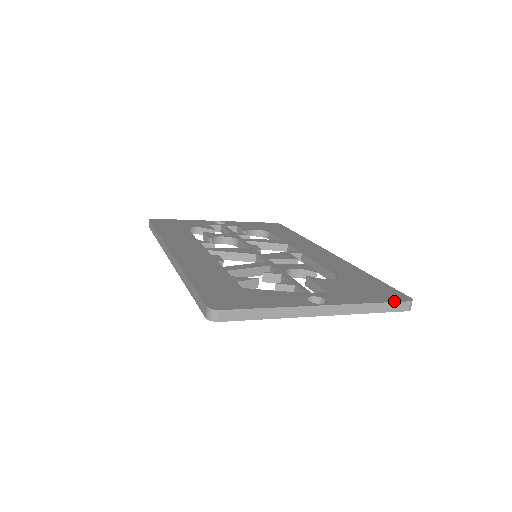
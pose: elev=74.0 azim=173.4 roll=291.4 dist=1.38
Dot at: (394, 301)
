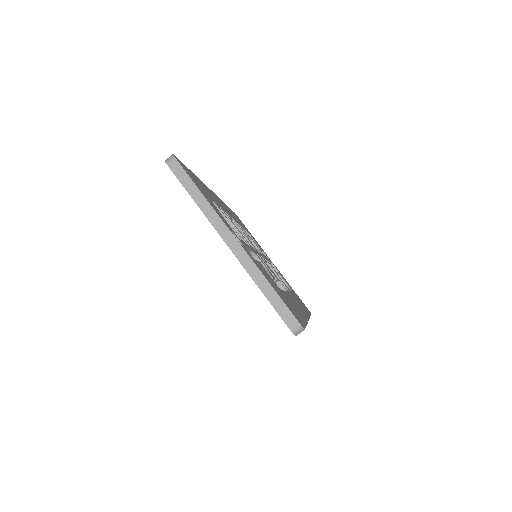
Dot at: (287, 306)
